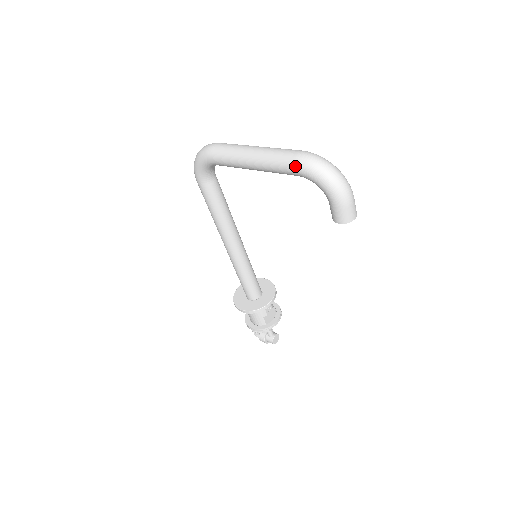
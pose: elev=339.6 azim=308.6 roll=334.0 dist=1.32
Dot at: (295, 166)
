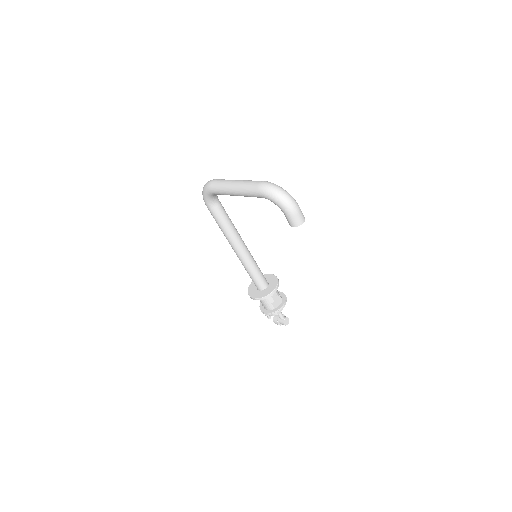
Dot at: (258, 192)
